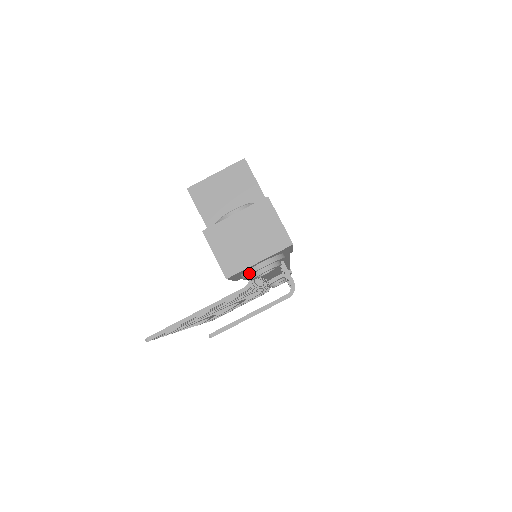
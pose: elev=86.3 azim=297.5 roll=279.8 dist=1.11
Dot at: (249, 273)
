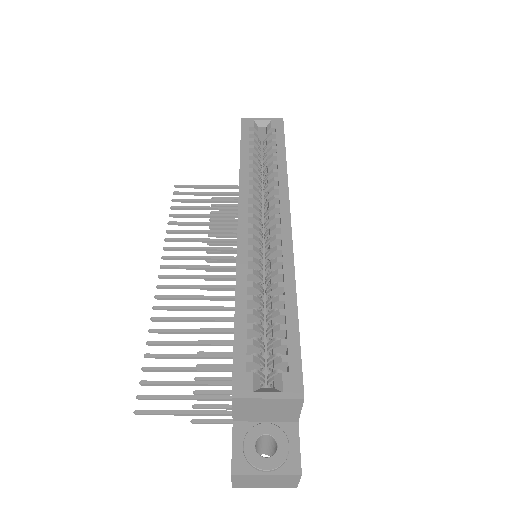
Dot at: occluded
